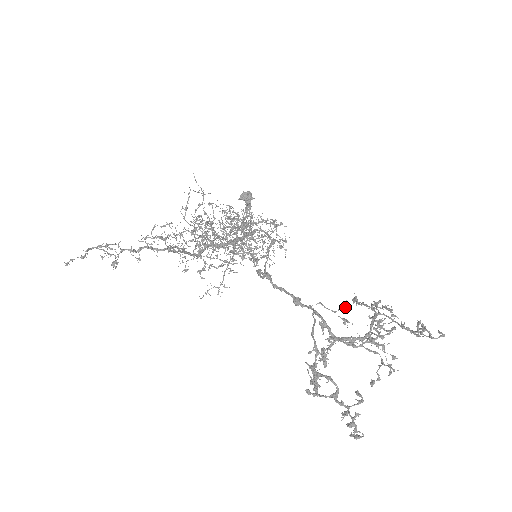
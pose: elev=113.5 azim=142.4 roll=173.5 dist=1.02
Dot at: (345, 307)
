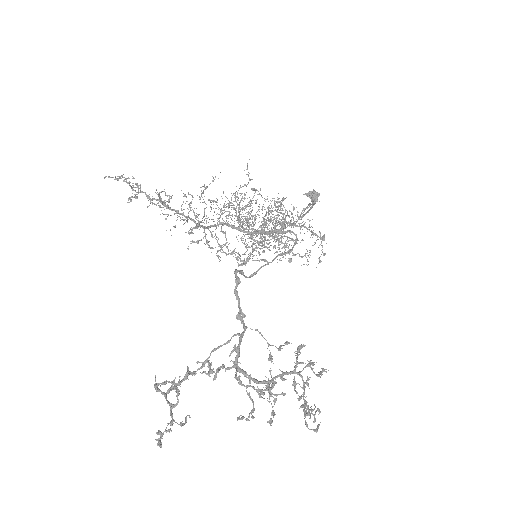
Dot at: (280, 347)
